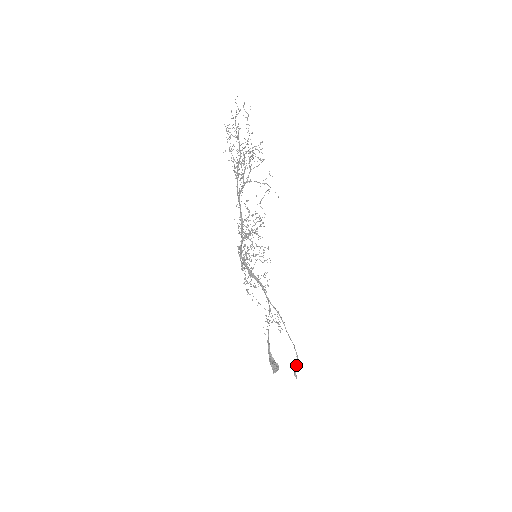
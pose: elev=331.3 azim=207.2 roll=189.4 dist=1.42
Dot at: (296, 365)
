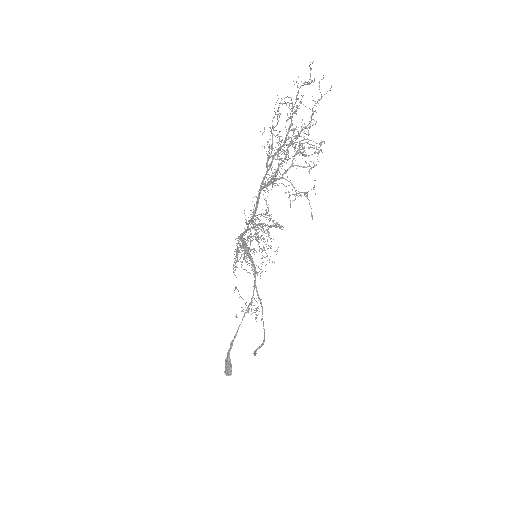
Dot at: (259, 347)
